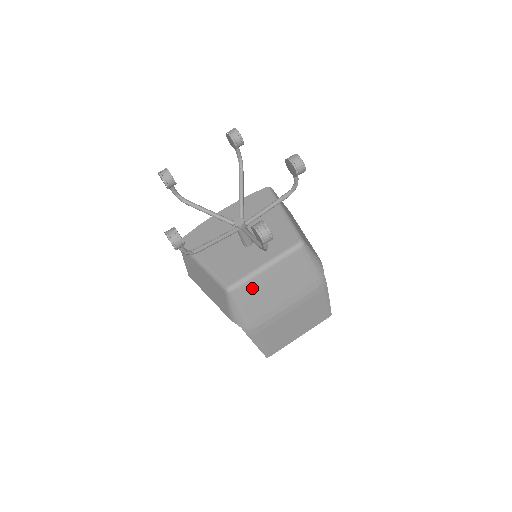
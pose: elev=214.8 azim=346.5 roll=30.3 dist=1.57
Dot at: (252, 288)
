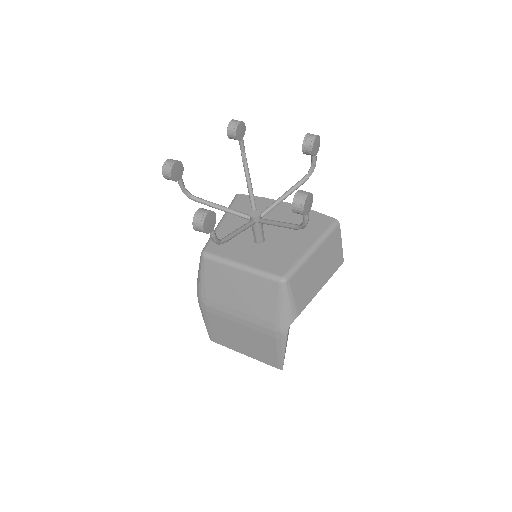
Dot at: (219, 271)
